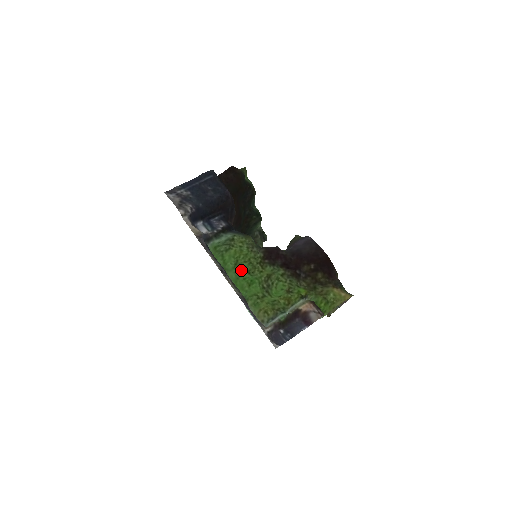
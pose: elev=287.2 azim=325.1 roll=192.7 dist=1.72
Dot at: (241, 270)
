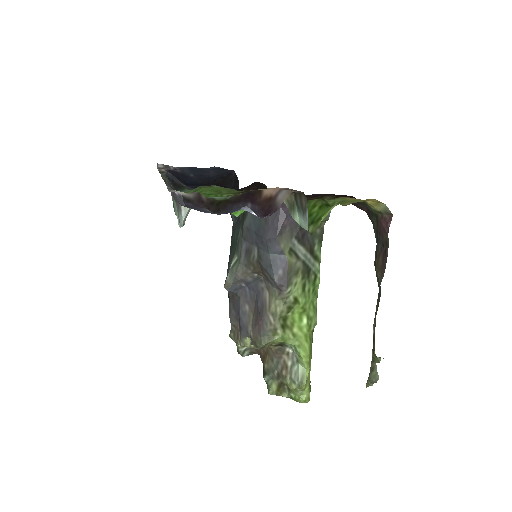
Dot at: occluded
